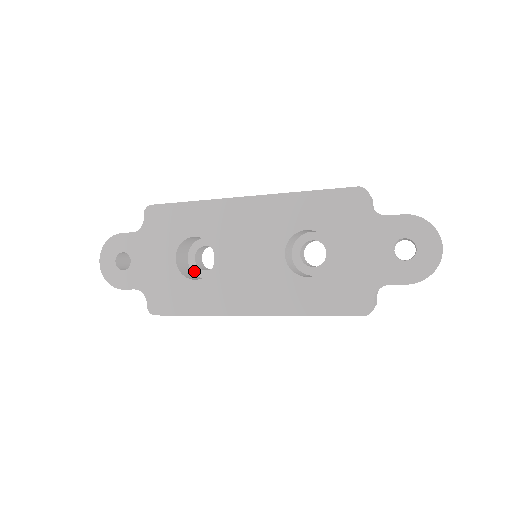
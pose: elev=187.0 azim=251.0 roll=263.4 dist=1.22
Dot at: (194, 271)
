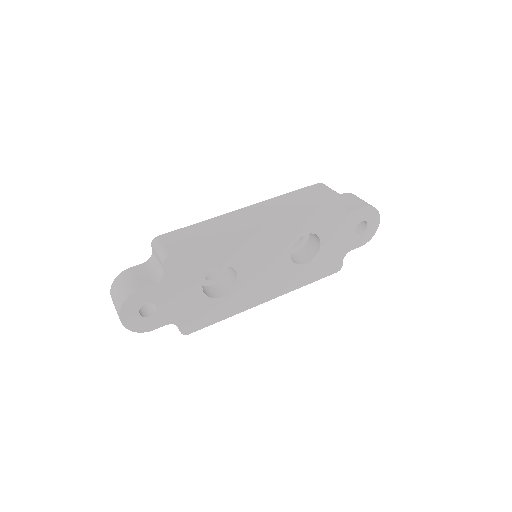
Dot at: occluded
